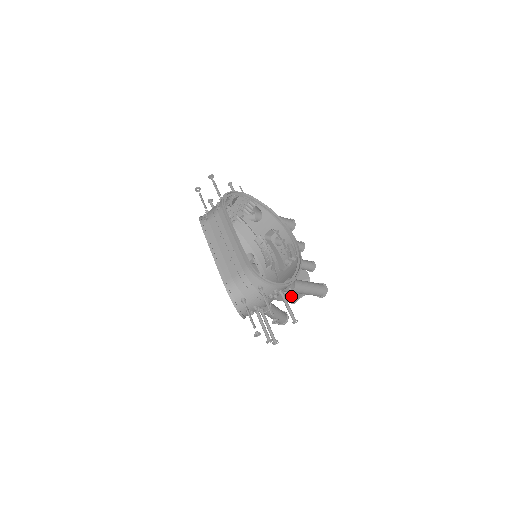
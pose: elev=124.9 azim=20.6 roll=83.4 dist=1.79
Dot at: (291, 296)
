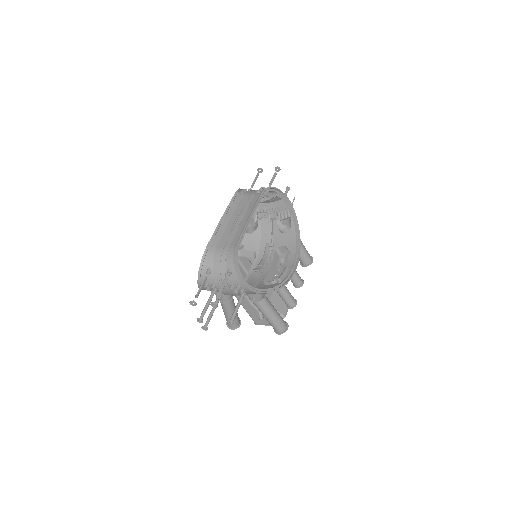
Dot at: (258, 316)
